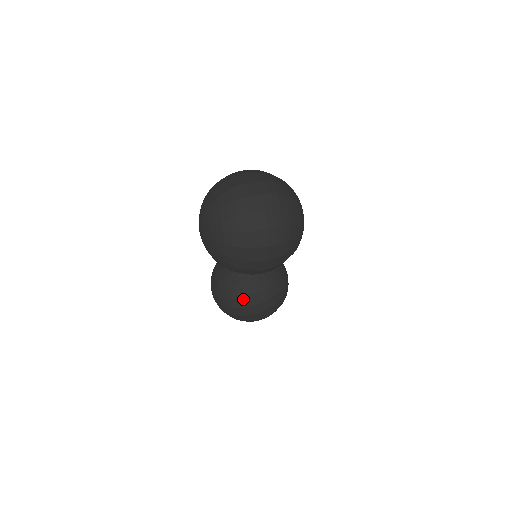
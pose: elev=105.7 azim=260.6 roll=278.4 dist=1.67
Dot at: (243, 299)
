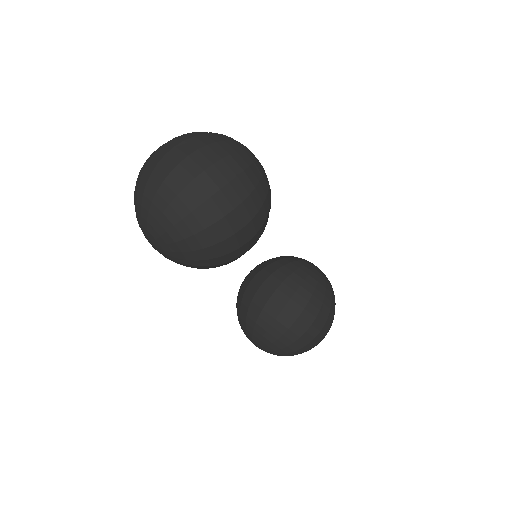
Dot at: (282, 317)
